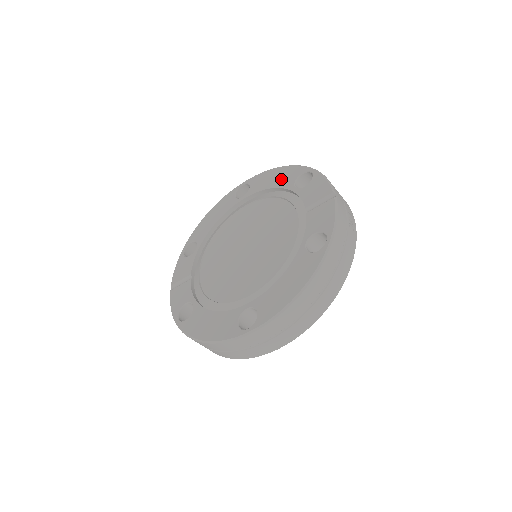
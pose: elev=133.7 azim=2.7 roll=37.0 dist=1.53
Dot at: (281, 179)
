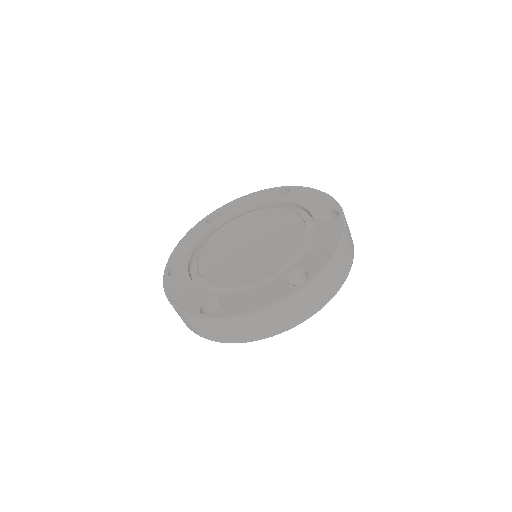
Dot at: (256, 199)
